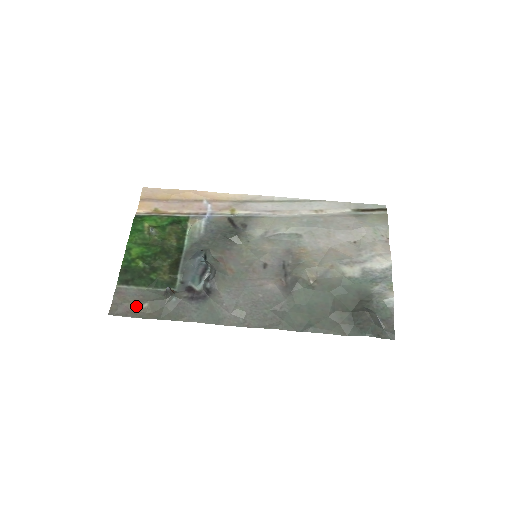
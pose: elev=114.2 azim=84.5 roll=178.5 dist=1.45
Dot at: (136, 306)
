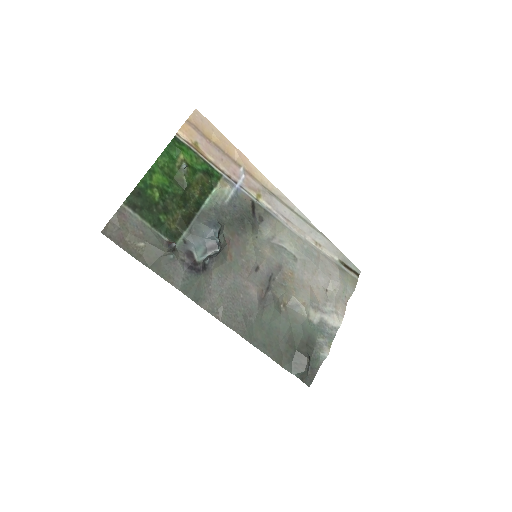
Dot at: (132, 239)
